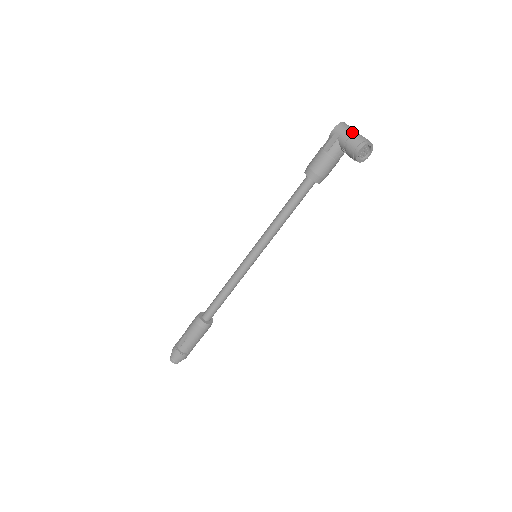
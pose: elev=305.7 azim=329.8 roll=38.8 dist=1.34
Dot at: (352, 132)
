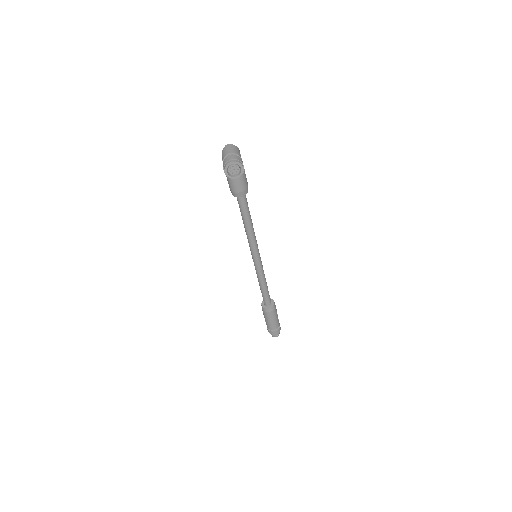
Dot at: (225, 155)
